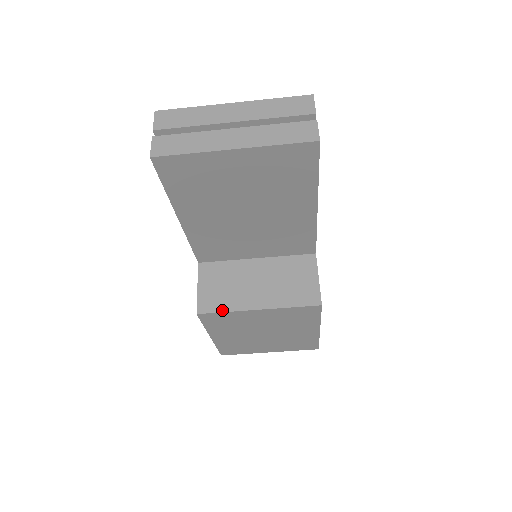
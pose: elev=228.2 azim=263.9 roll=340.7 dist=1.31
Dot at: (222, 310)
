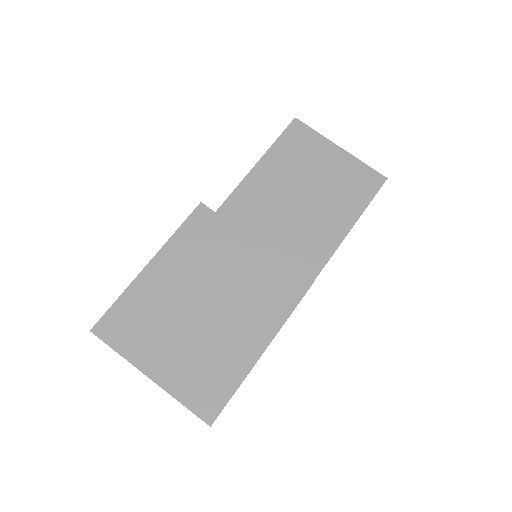
Dot at: (224, 219)
